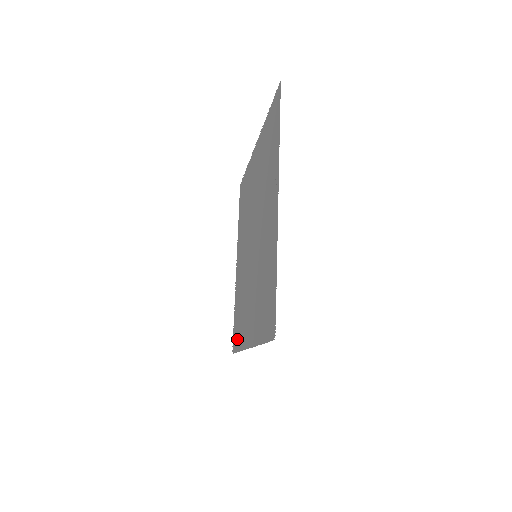
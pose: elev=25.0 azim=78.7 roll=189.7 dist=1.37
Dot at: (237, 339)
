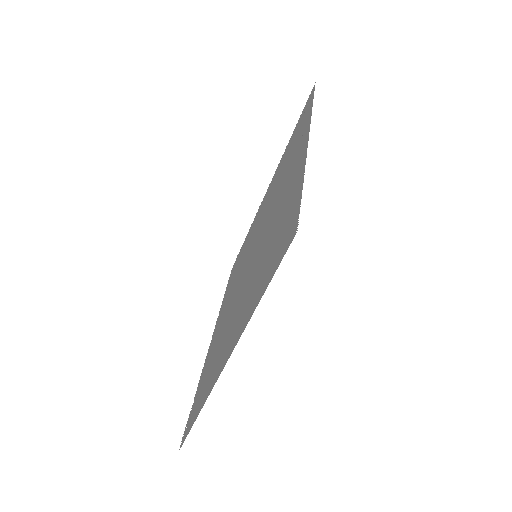
Dot at: occluded
